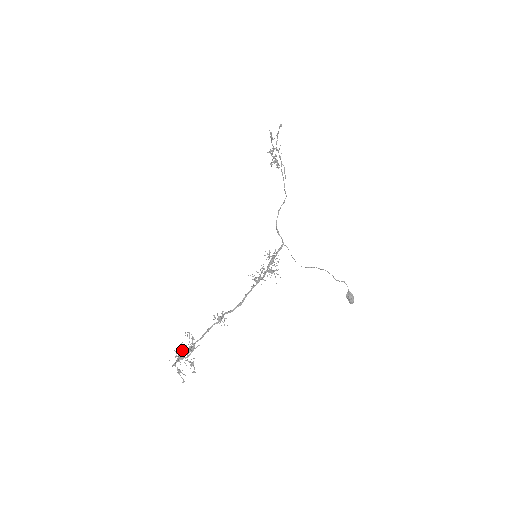
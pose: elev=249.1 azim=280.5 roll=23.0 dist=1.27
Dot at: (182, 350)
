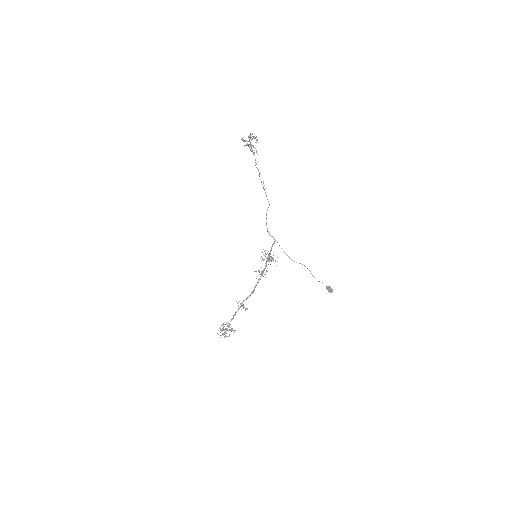
Dot at: (223, 326)
